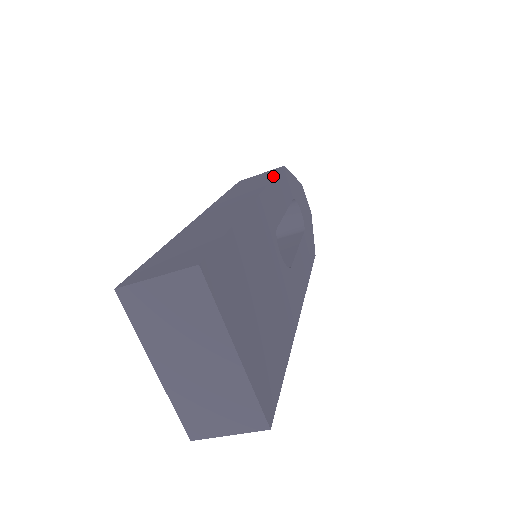
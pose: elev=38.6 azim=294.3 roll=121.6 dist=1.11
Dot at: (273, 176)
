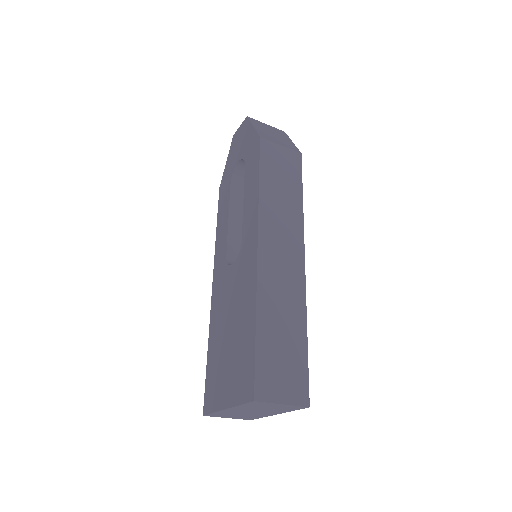
Dot at: (301, 191)
